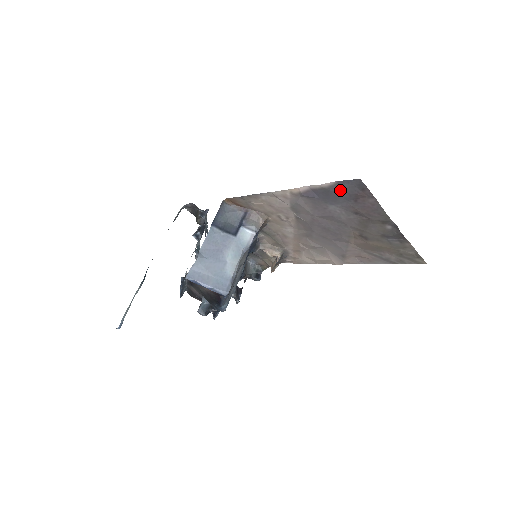
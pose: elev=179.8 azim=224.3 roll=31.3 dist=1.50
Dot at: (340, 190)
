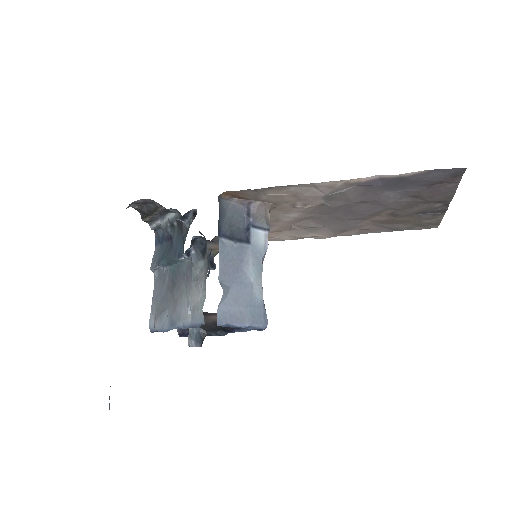
Dot at: (423, 178)
